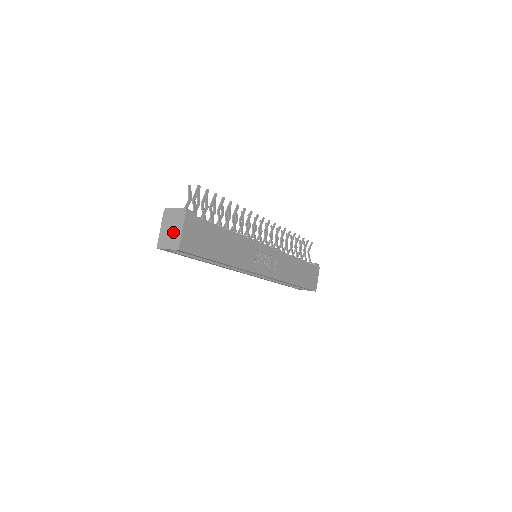
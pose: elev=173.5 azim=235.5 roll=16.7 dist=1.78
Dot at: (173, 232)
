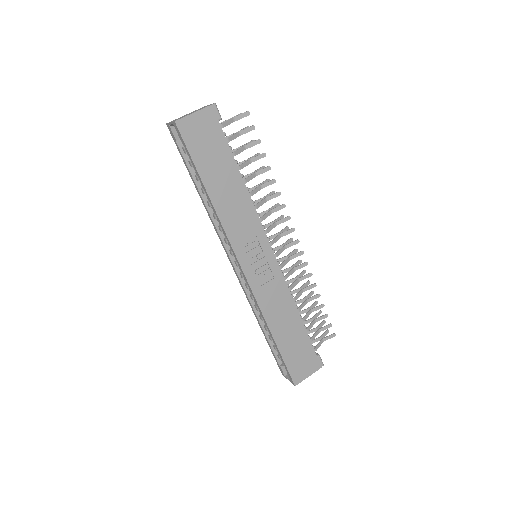
Dot at: (188, 114)
